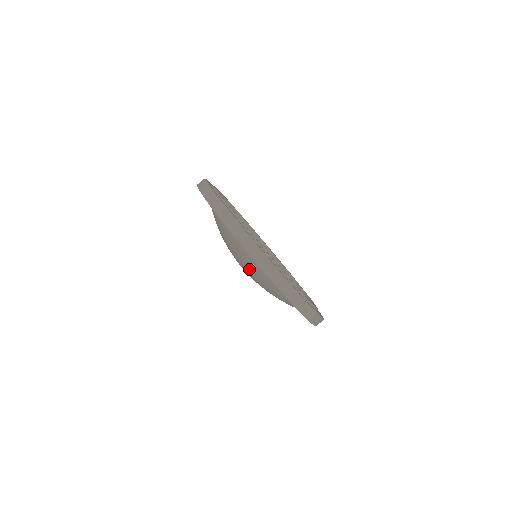
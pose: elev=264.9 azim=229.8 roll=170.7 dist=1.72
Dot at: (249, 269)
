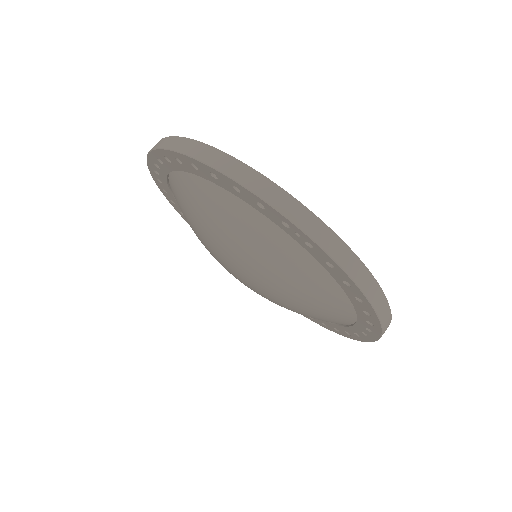
Dot at: (250, 249)
